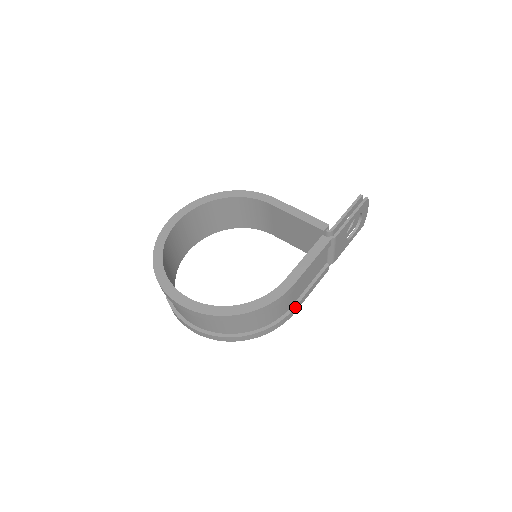
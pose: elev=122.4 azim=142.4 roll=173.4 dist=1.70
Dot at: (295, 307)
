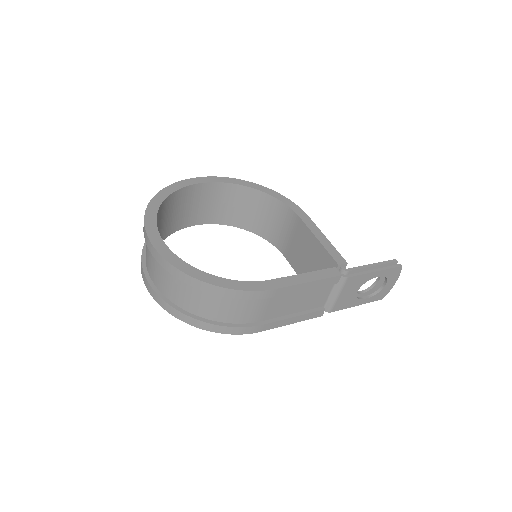
Dot at: (264, 324)
